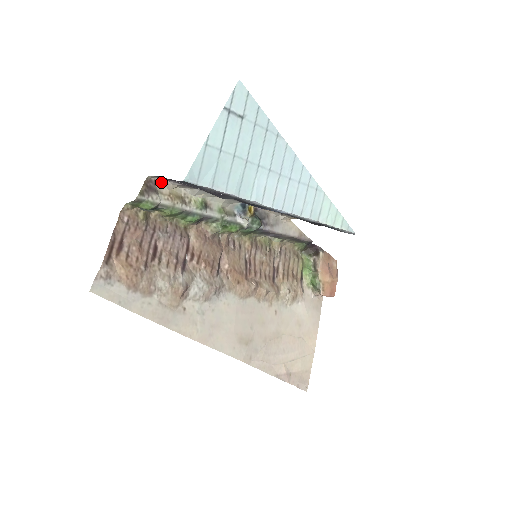
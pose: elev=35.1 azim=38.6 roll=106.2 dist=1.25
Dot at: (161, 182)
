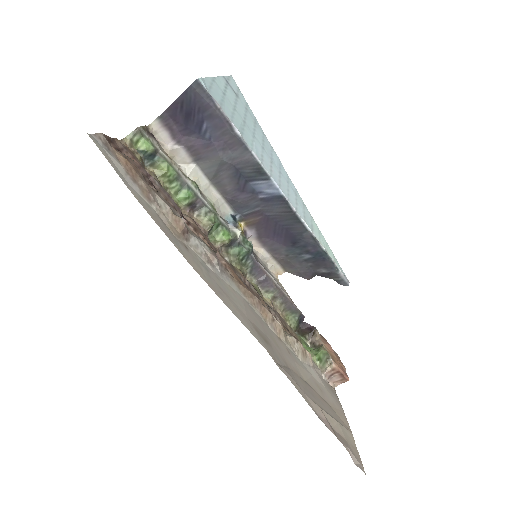
Dot at: (159, 144)
